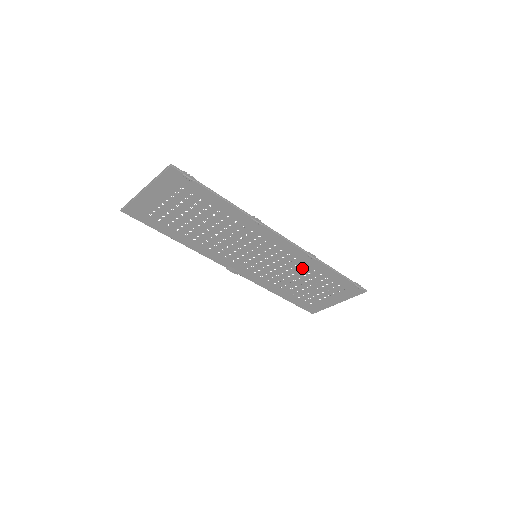
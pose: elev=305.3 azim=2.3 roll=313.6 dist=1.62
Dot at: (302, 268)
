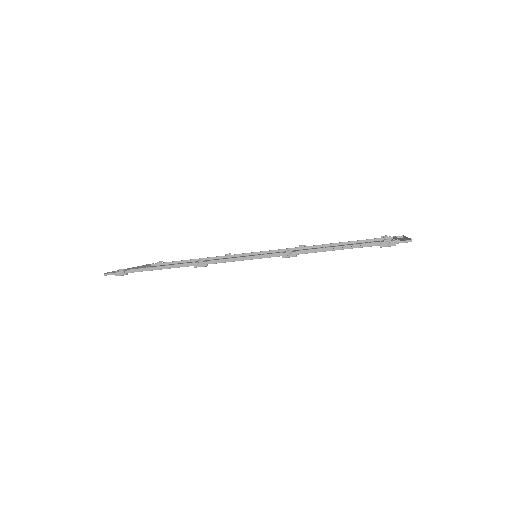
Dot at: occluded
